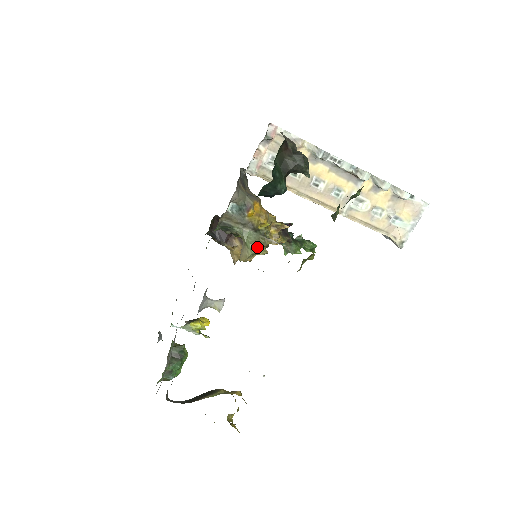
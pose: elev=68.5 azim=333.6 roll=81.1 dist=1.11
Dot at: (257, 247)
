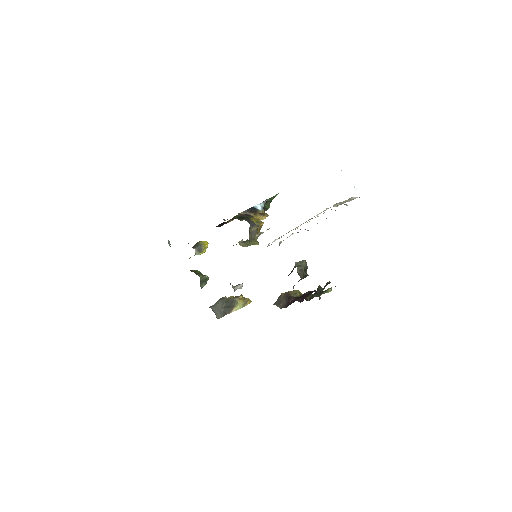
Dot at: (253, 243)
